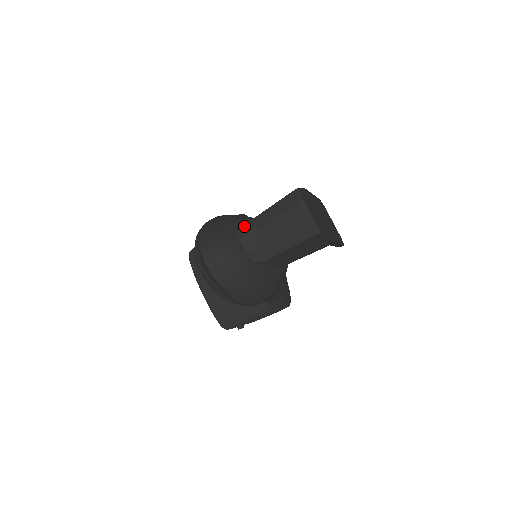
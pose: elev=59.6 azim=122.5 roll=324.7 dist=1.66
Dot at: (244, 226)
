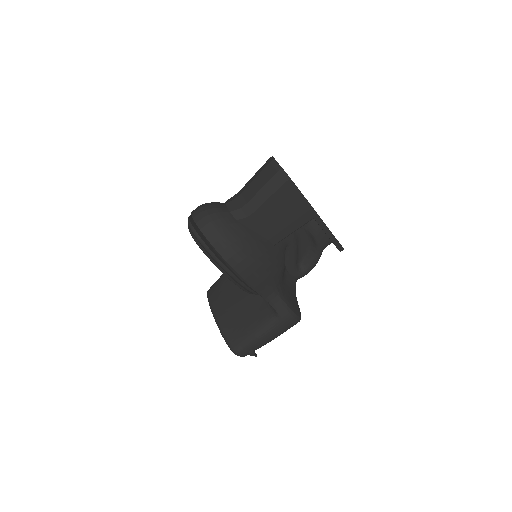
Dot at: (231, 198)
